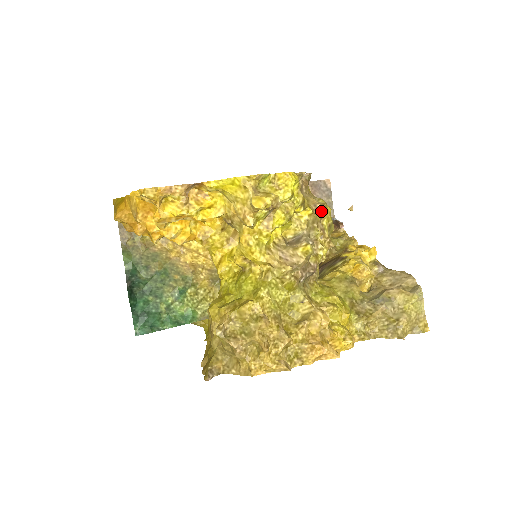
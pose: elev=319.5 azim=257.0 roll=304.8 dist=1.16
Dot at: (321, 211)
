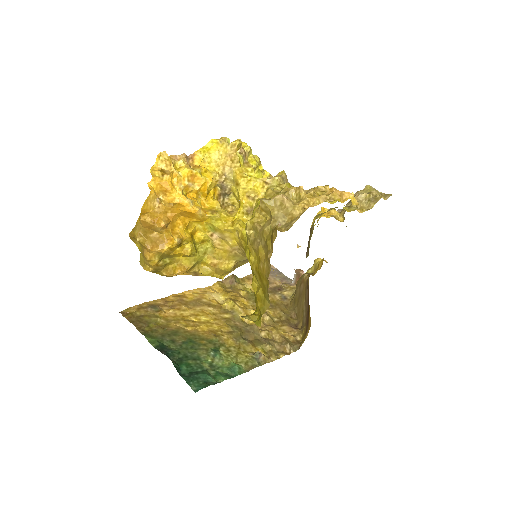
Dot at: occluded
